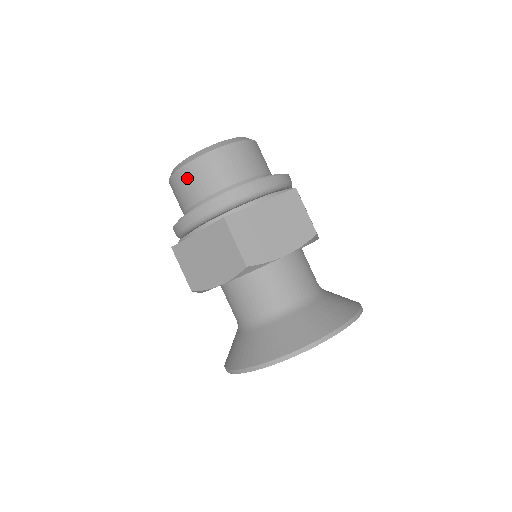
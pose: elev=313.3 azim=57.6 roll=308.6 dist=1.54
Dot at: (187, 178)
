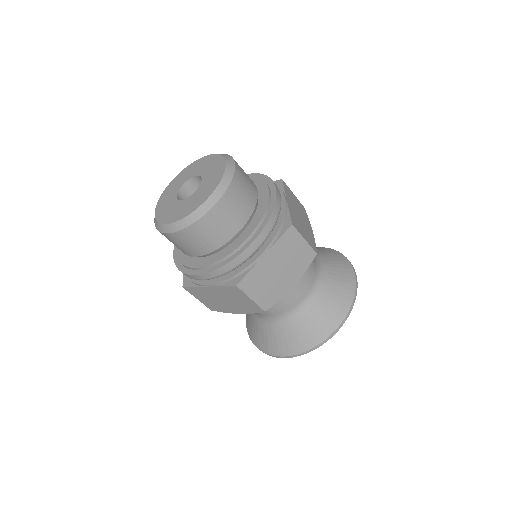
Dot at: (182, 240)
